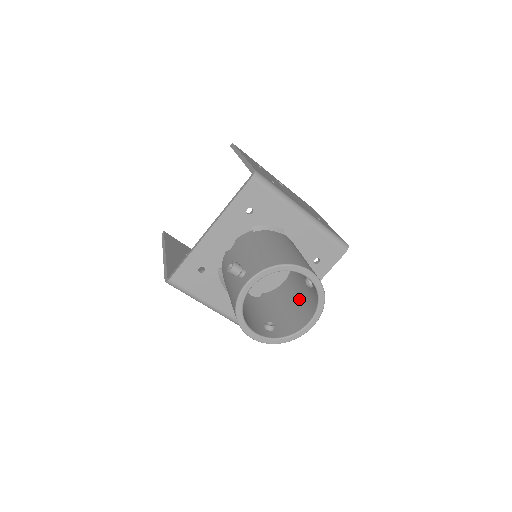
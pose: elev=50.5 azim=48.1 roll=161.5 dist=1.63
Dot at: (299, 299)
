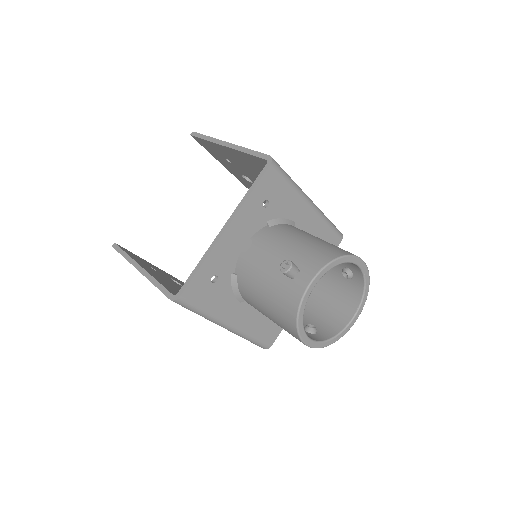
Dot at: (325, 295)
